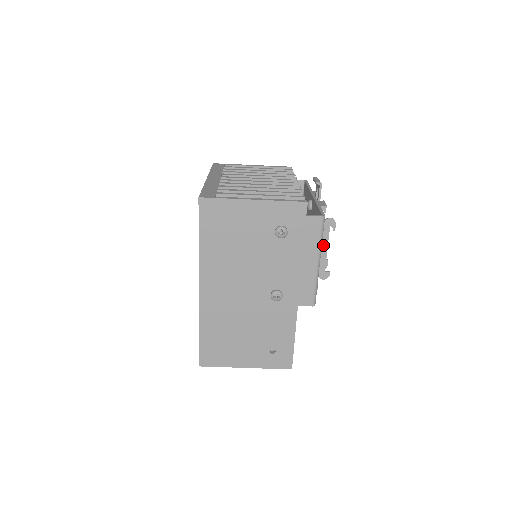
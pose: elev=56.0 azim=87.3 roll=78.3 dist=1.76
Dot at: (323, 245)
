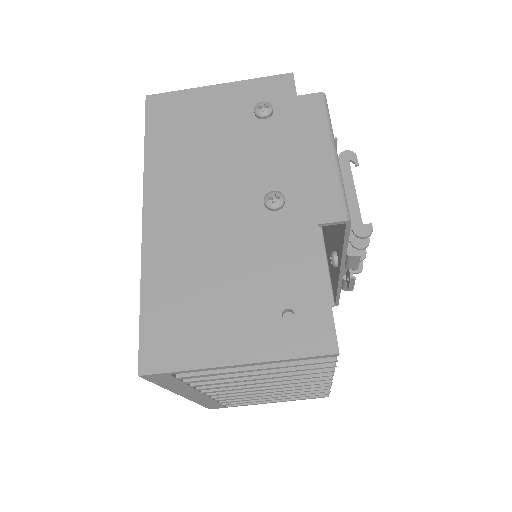
Dot at: (347, 186)
